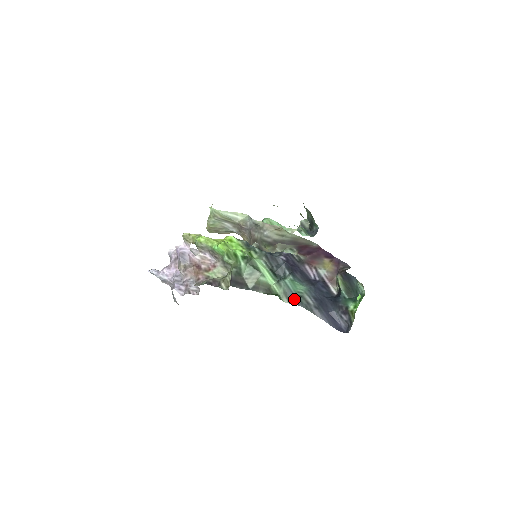
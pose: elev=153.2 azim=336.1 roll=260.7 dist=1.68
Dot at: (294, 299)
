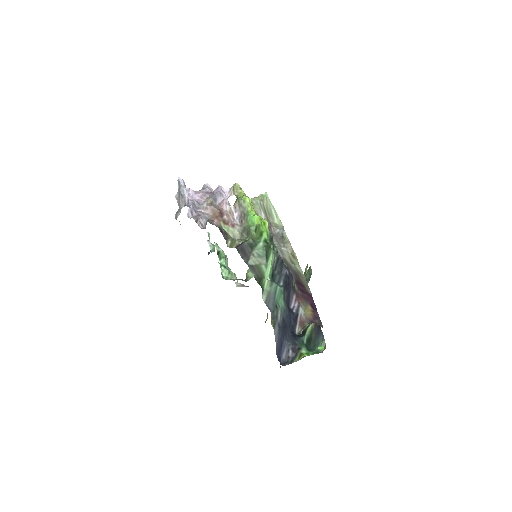
Dot at: (271, 303)
